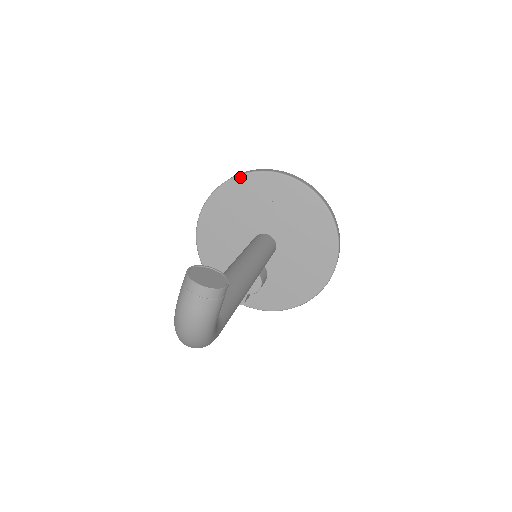
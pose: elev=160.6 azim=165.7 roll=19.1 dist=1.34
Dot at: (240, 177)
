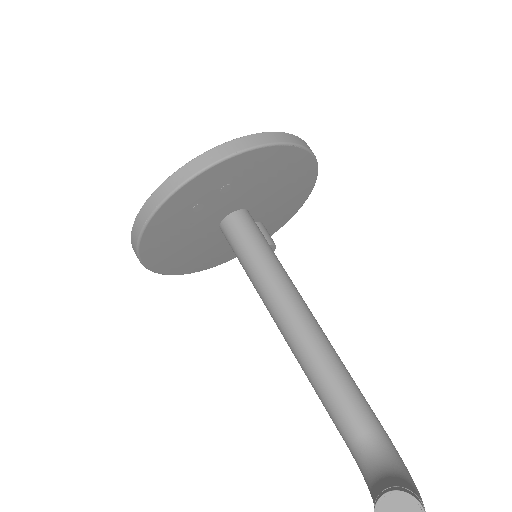
Dot at: (146, 231)
